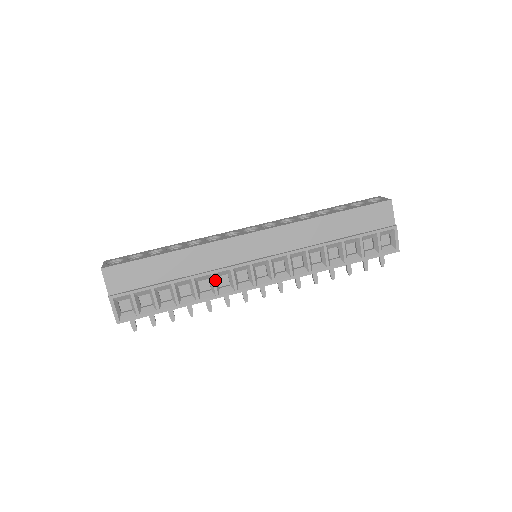
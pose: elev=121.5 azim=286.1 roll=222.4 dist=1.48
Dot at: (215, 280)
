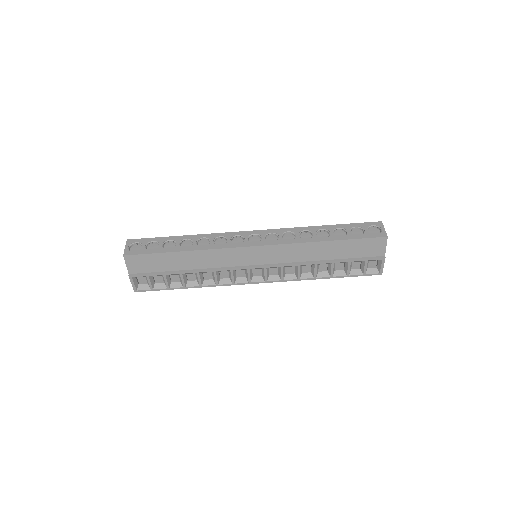
Dot at: (217, 275)
